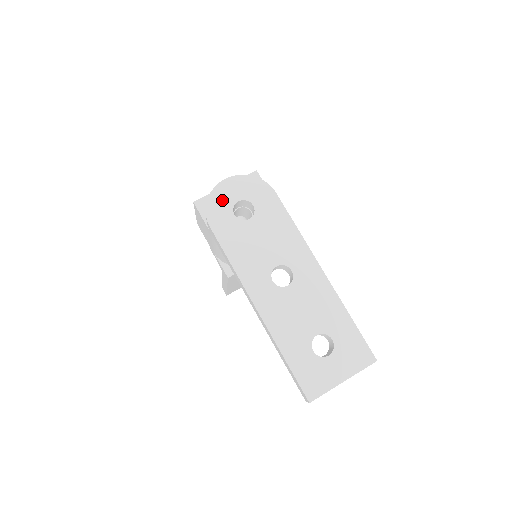
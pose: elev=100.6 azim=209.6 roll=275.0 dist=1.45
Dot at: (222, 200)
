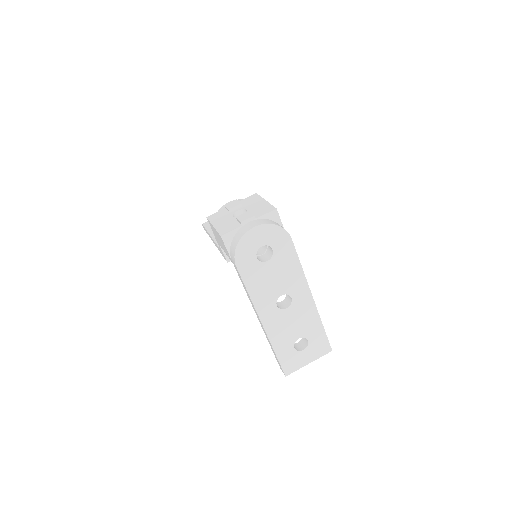
Dot at: (249, 245)
